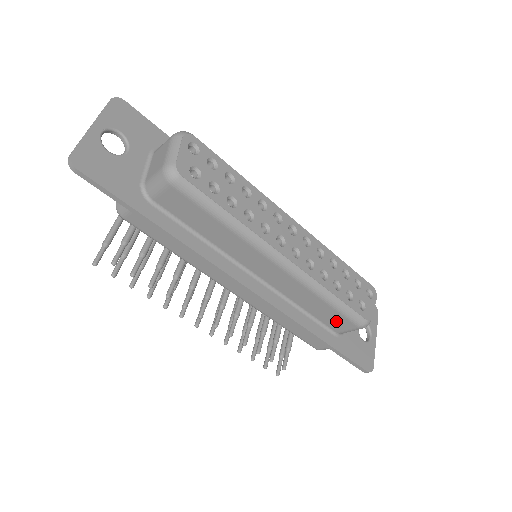
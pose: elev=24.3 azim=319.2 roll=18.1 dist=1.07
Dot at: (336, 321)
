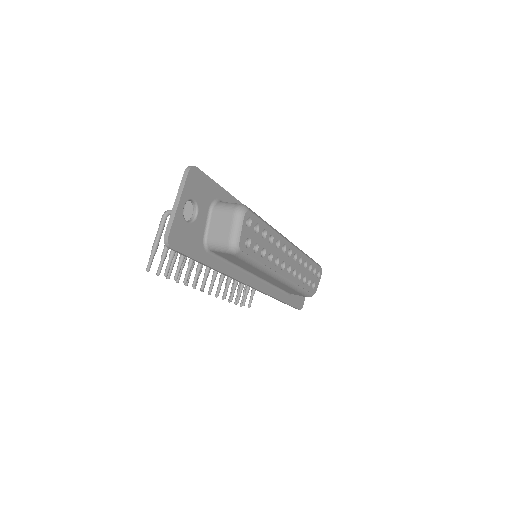
Dot at: (294, 293)
